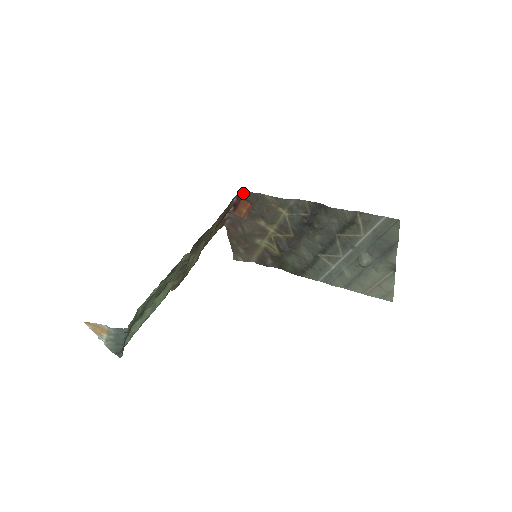
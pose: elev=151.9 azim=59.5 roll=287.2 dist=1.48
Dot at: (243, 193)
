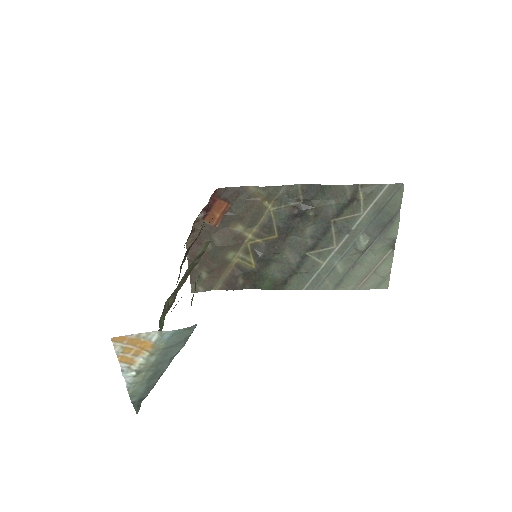
Dot at: (220, 190)
